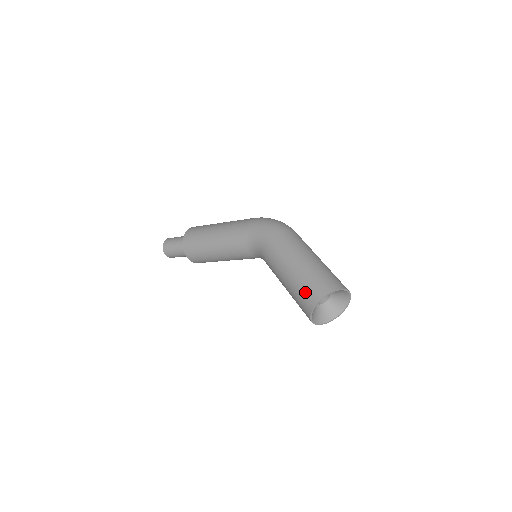
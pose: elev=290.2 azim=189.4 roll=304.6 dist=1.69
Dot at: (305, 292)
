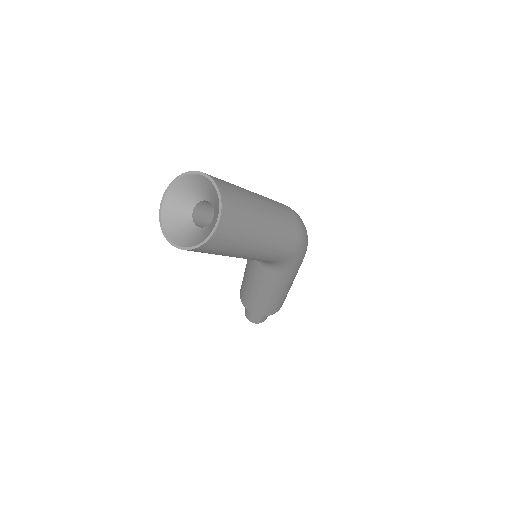
Dot at: occluded
